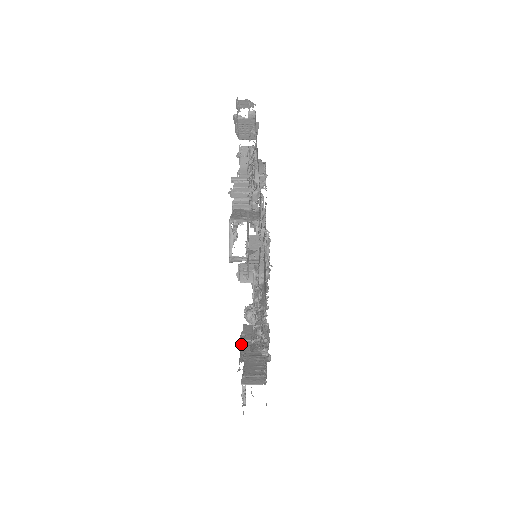
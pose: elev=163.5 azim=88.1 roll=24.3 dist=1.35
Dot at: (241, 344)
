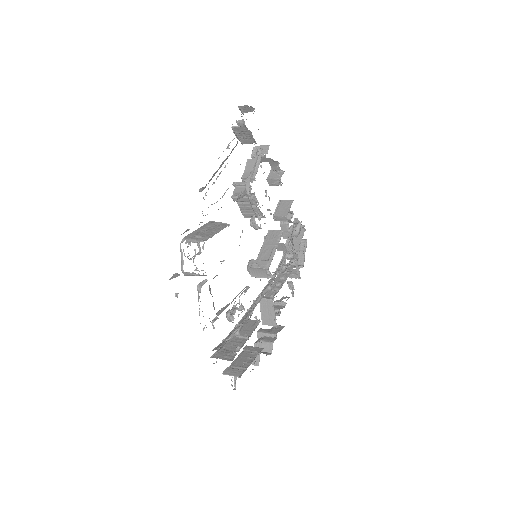
Dot at: occluded
